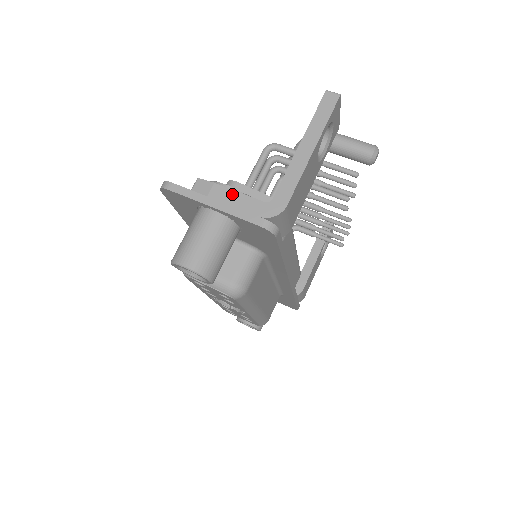
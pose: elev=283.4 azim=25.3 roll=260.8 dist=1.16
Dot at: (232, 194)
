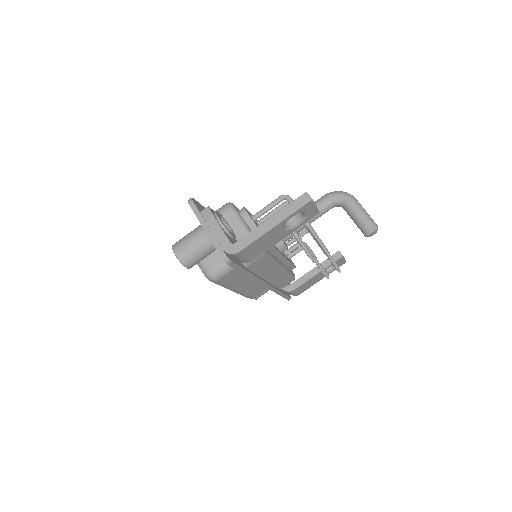
Dot at: (218, 227)
